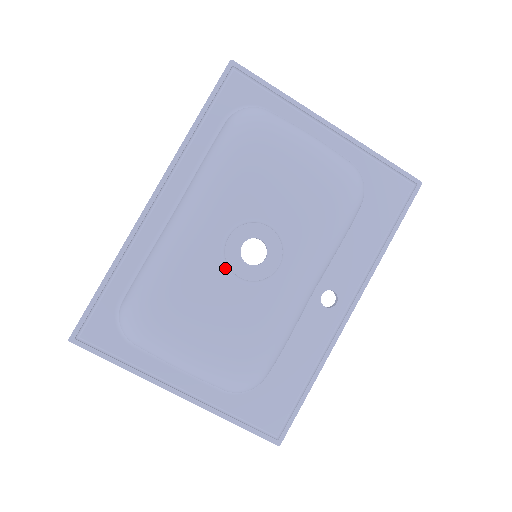
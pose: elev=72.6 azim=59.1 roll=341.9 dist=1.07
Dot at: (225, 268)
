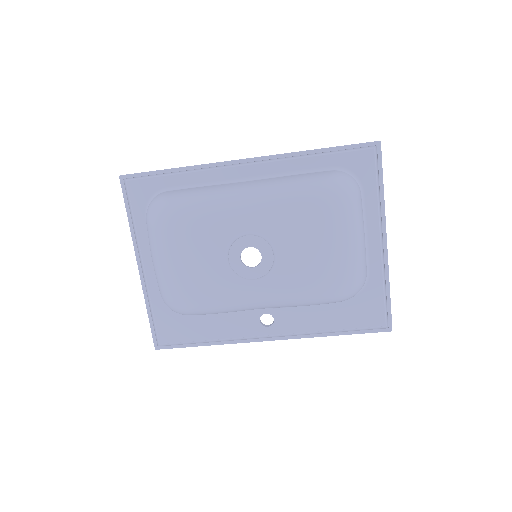
Dot at: (228, 246)
